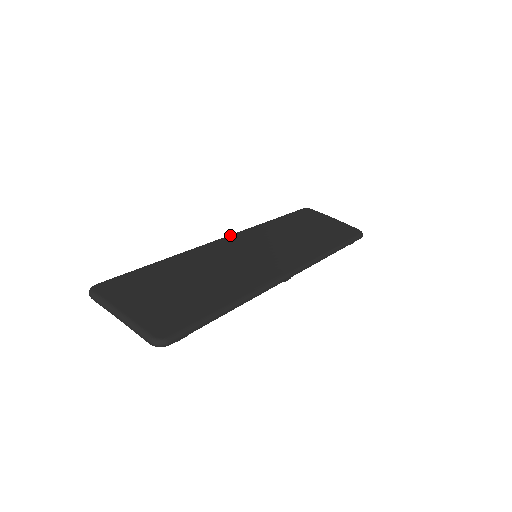
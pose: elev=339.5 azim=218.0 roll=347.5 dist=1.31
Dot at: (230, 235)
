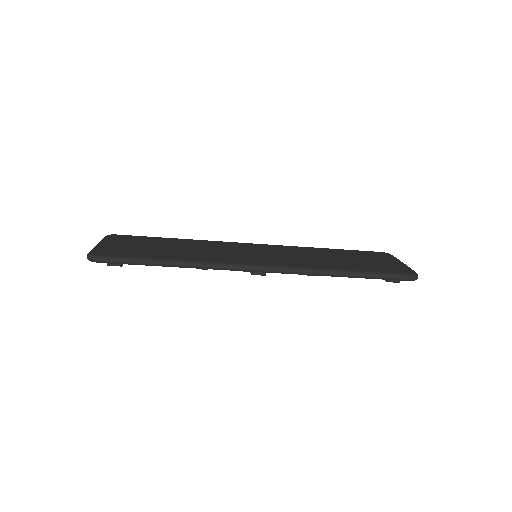
Dot at: occluded
